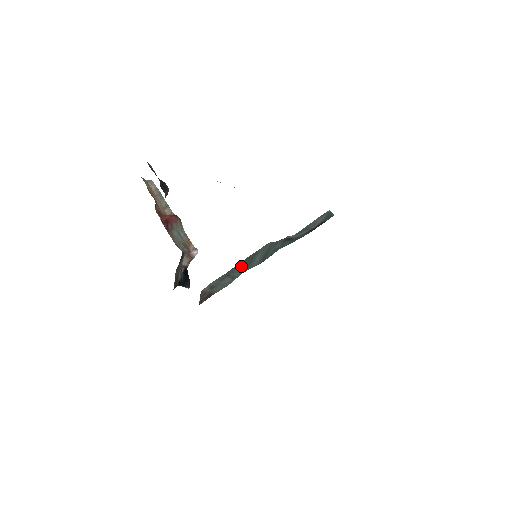
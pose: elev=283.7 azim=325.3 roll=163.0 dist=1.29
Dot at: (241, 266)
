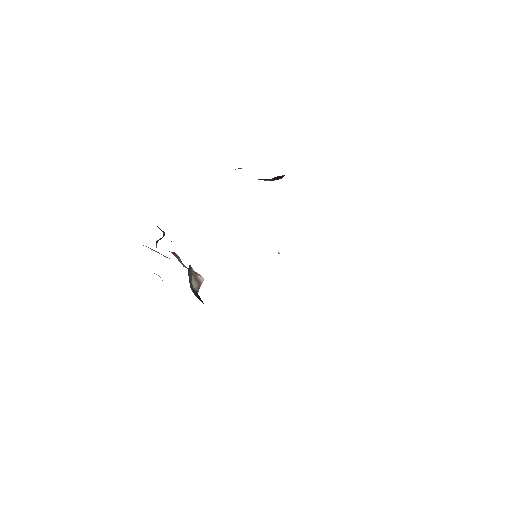
Dot at: occluded
